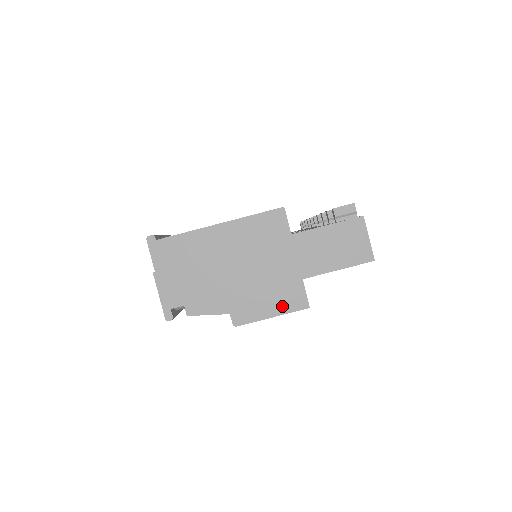
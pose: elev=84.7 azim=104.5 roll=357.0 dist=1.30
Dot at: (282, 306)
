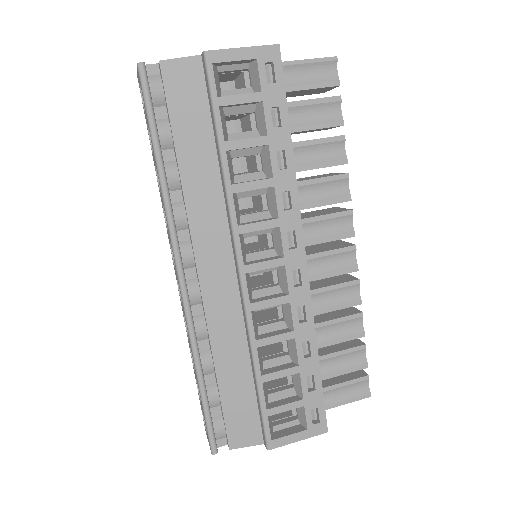
Dot at: (252, 49)
